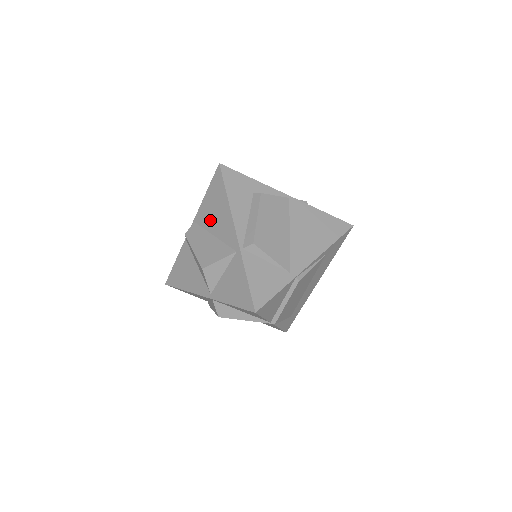
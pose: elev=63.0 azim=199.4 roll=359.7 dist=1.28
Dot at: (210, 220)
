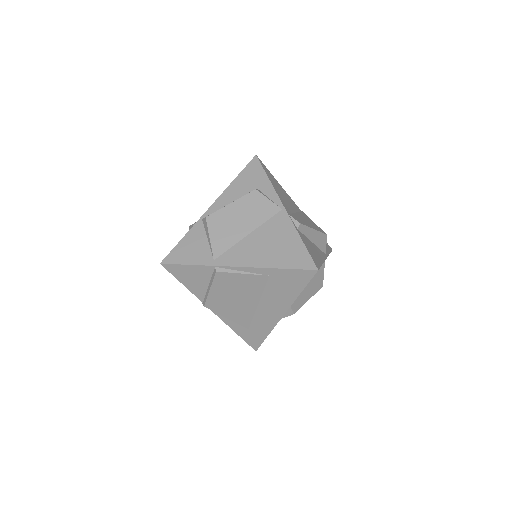
Dot at: occluded
